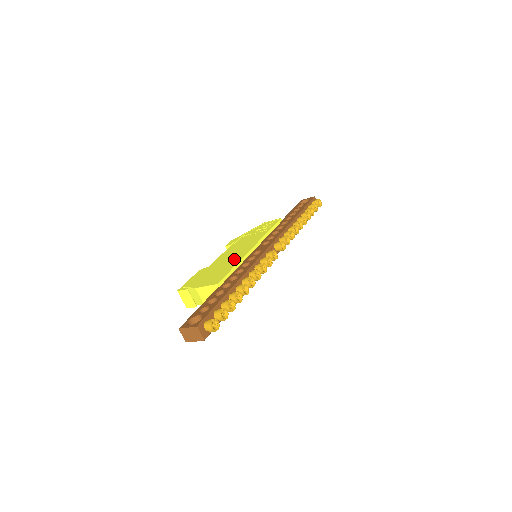
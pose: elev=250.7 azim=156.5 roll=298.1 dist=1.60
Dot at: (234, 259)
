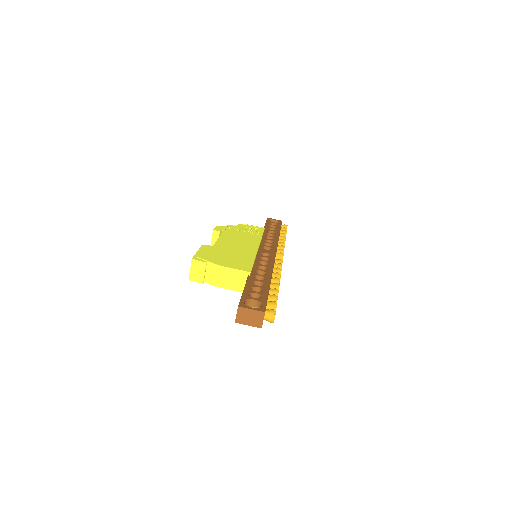
Dot at: (246, 251)
